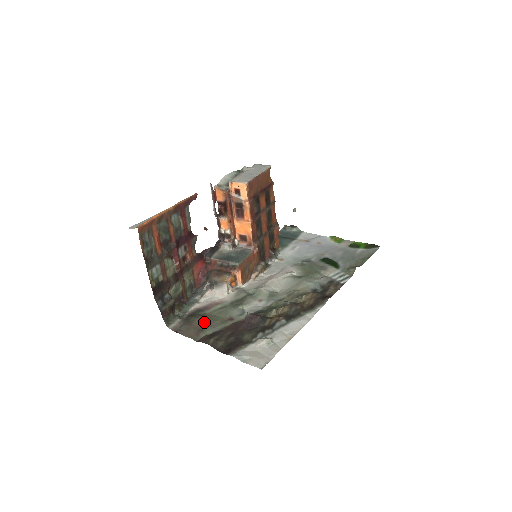
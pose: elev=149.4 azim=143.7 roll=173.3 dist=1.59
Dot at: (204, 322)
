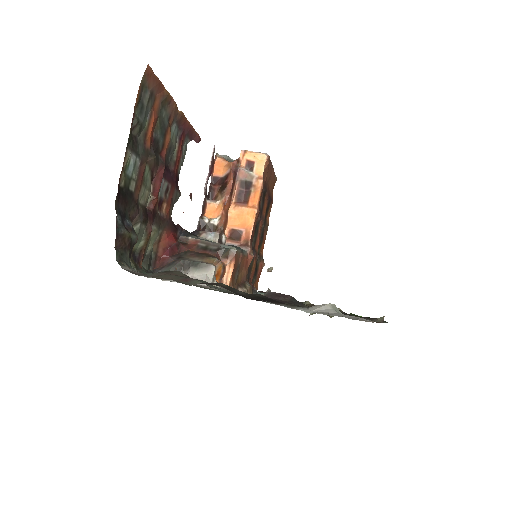
Dot at: occluded
